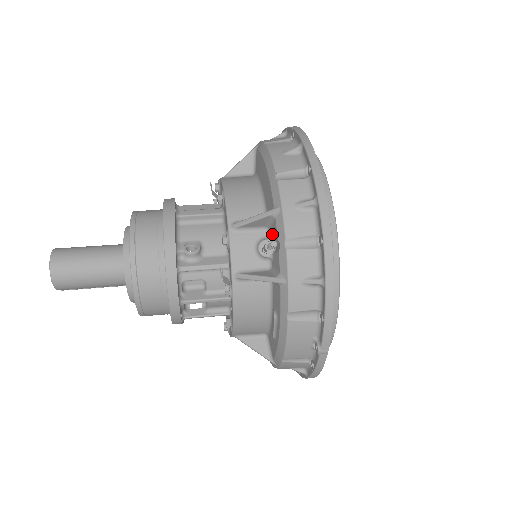
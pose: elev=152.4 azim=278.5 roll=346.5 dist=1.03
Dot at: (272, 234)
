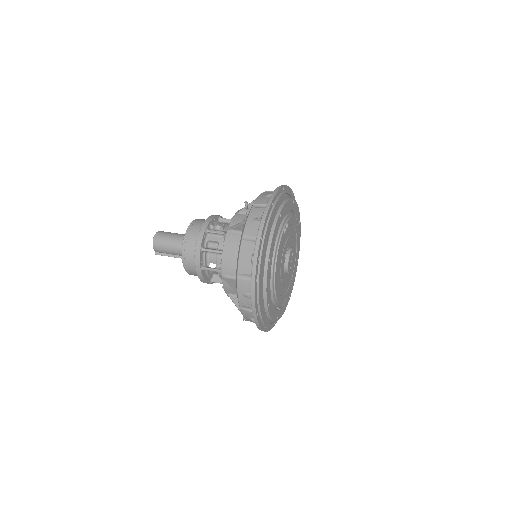
Dot at: occluded
